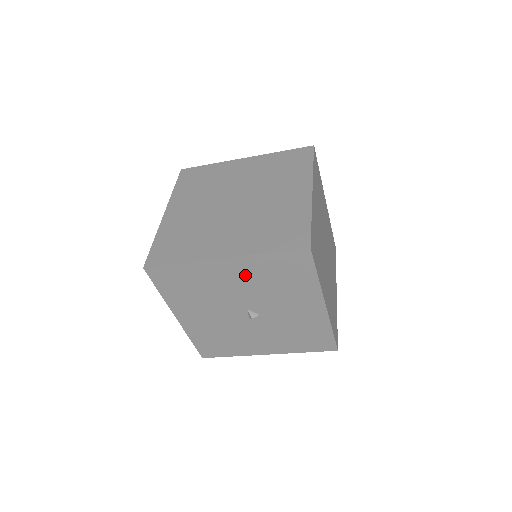
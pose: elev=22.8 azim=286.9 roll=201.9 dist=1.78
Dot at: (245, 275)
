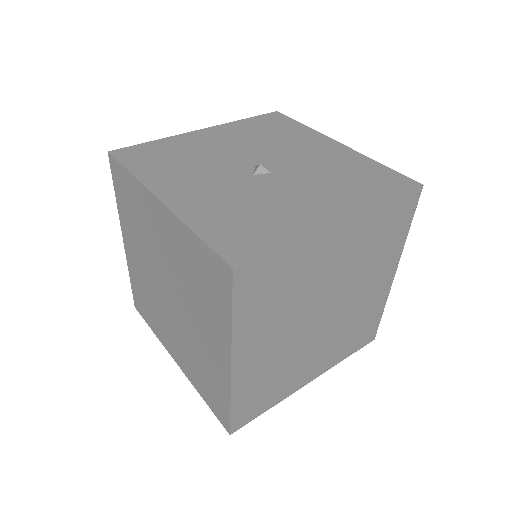
Dot at: occluded
